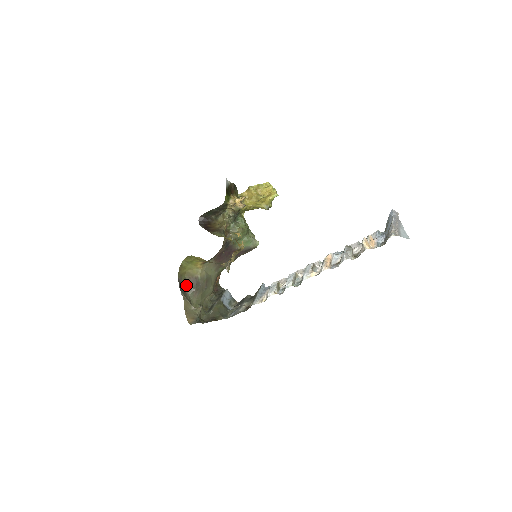
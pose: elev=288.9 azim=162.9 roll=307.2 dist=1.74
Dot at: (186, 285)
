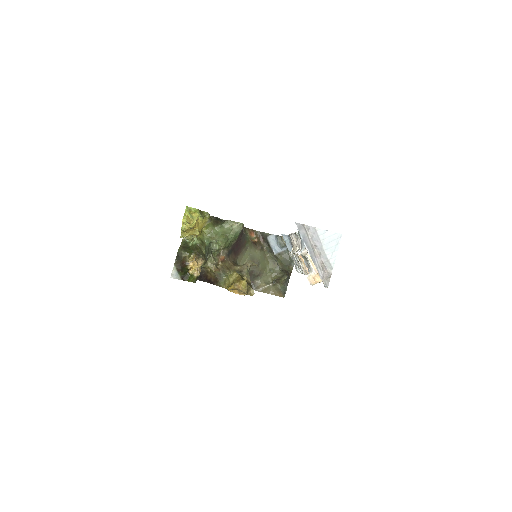
Dot at: occluded
